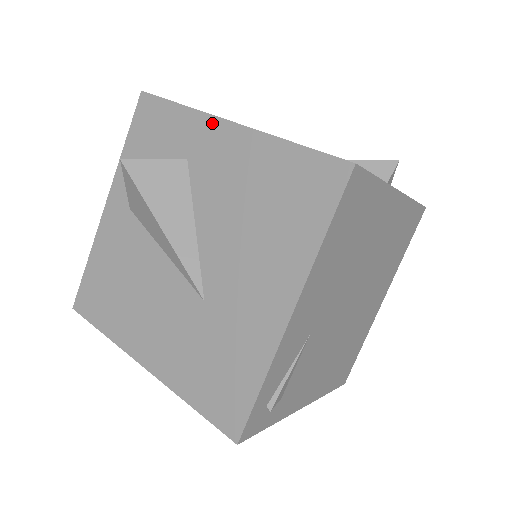
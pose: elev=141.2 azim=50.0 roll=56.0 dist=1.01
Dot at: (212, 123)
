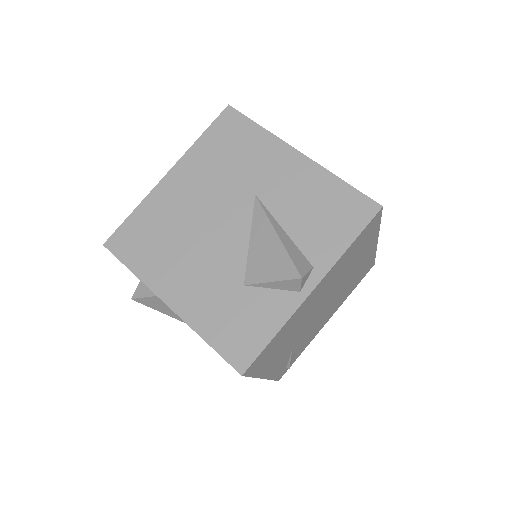
Dot at: (158, 296)
